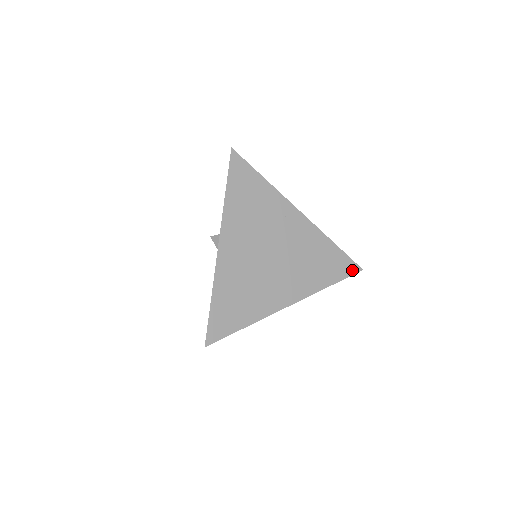
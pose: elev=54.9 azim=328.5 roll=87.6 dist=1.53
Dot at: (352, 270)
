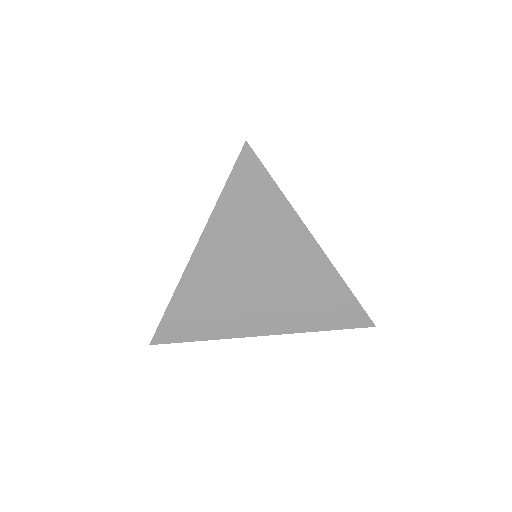
Dot at: (360, 323)
